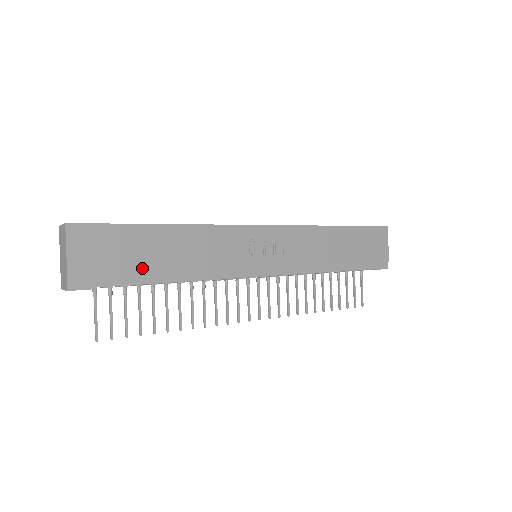
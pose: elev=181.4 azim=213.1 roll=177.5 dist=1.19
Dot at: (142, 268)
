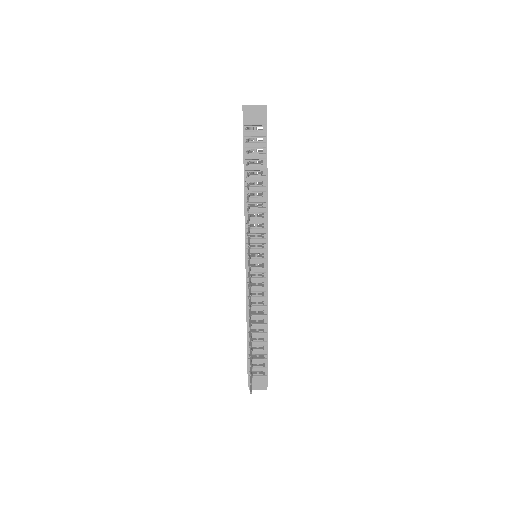
Dot at: occluded
